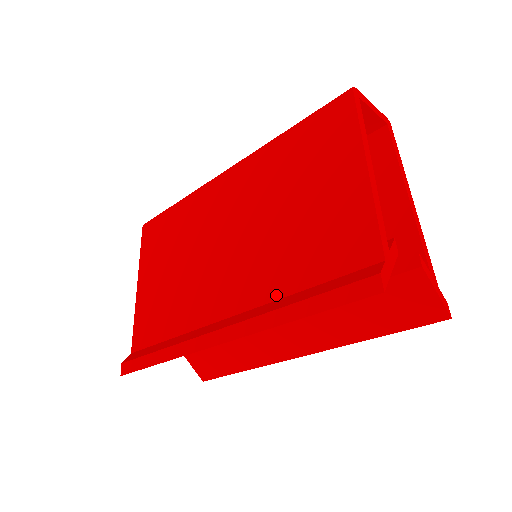
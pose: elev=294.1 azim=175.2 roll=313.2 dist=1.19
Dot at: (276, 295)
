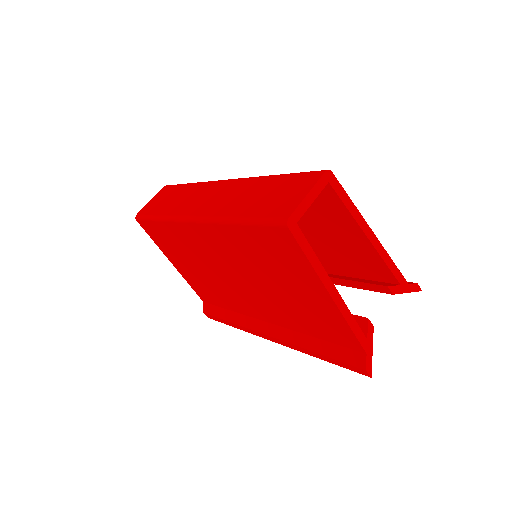
Dot at: (296, 330)
